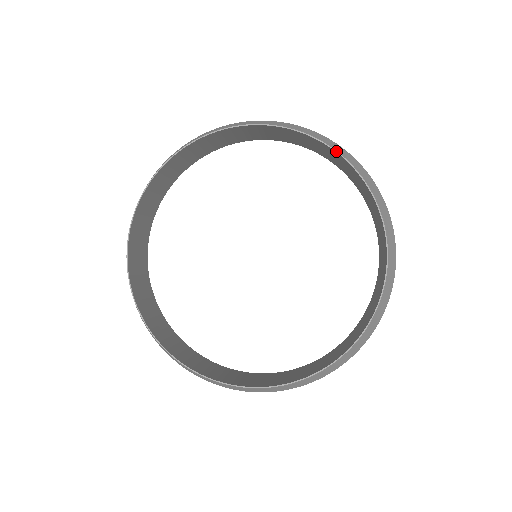
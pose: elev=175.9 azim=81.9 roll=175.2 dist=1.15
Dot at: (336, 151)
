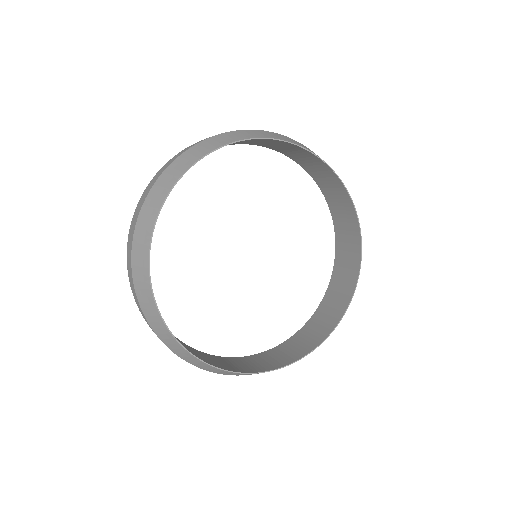
Dot at: occluded
